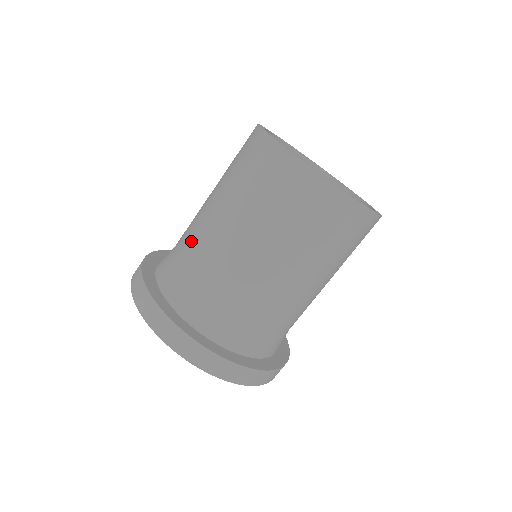
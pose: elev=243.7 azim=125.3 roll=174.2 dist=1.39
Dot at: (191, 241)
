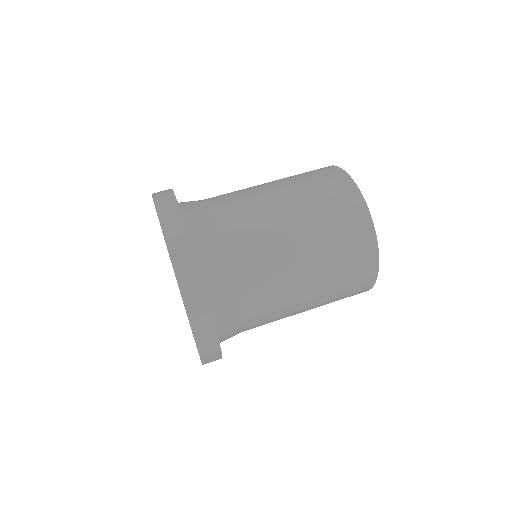
Dot at: (249, 234)
